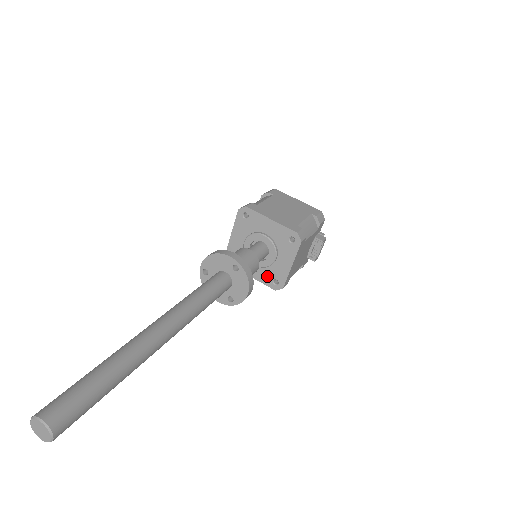
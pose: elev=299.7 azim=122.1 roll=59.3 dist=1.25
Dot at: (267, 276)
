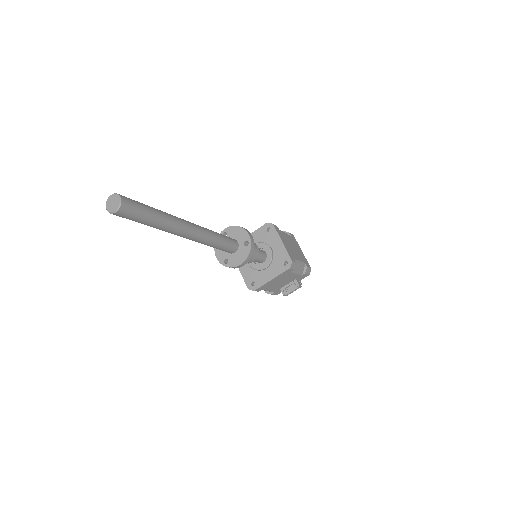
Dot at: (250, 276)
